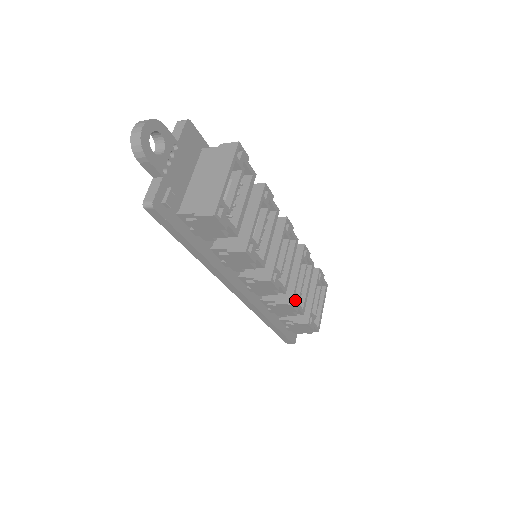
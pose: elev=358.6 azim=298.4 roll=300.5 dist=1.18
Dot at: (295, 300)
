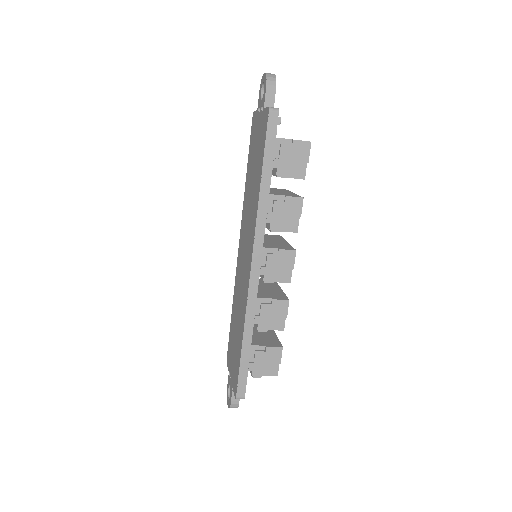
Dot at: occluded
